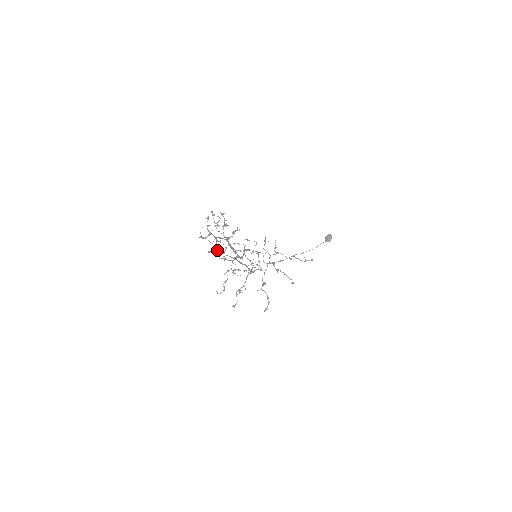
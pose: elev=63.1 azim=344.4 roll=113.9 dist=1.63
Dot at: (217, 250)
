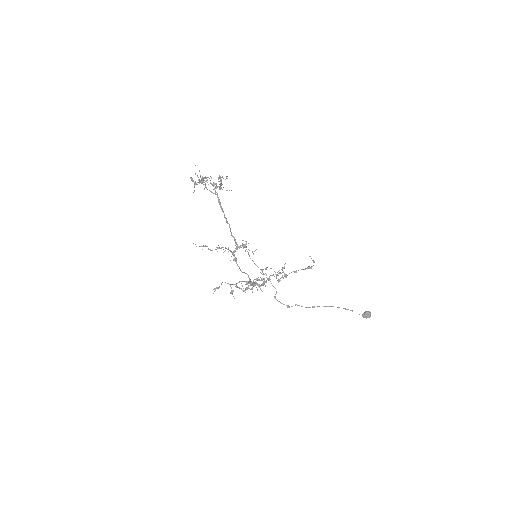
Dot at: (199, 179)
